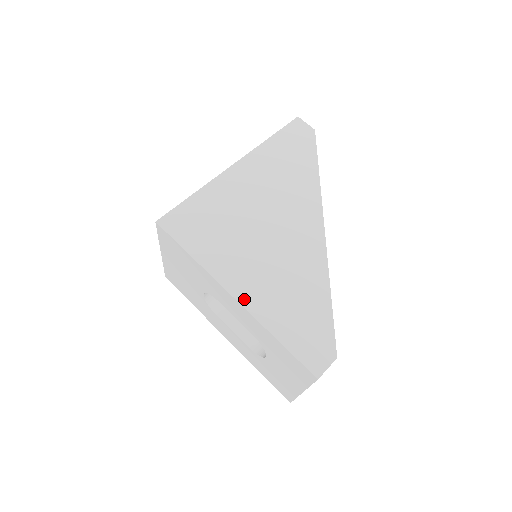
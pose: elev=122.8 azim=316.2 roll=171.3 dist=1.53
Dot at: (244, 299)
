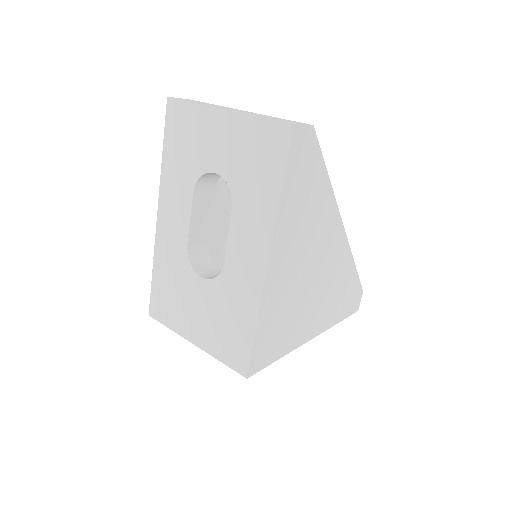
Dot at: (319, 331)
